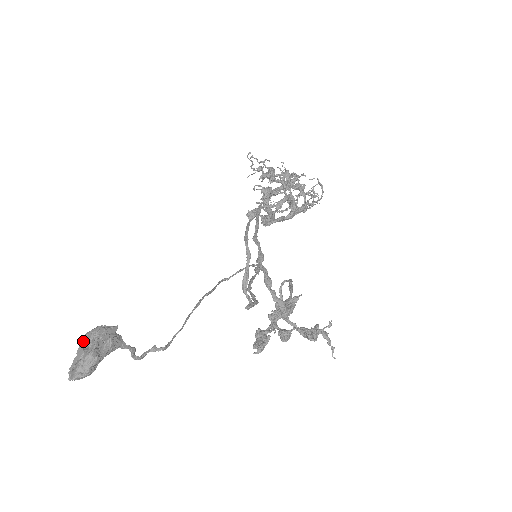
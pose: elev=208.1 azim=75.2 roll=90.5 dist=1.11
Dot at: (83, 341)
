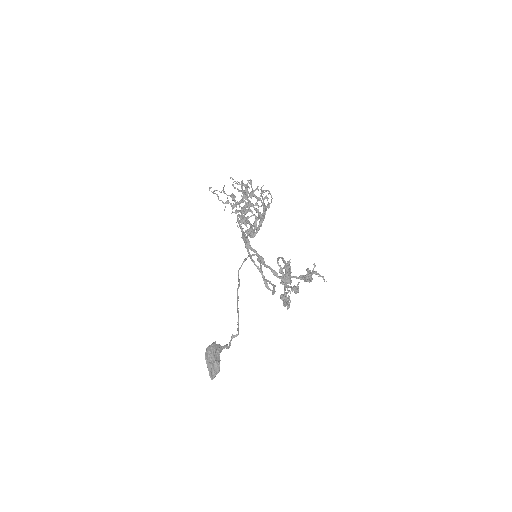
Dot at: (206, 359)
